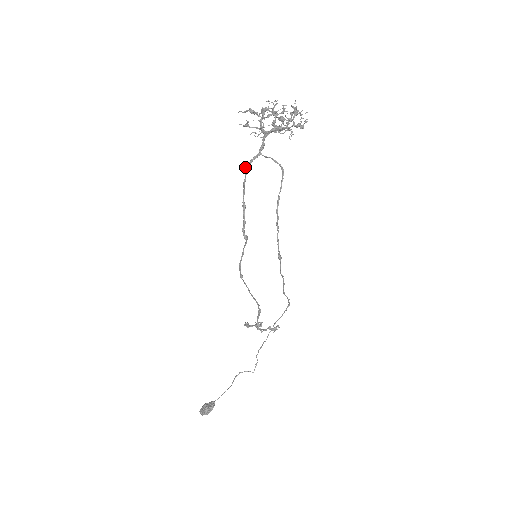
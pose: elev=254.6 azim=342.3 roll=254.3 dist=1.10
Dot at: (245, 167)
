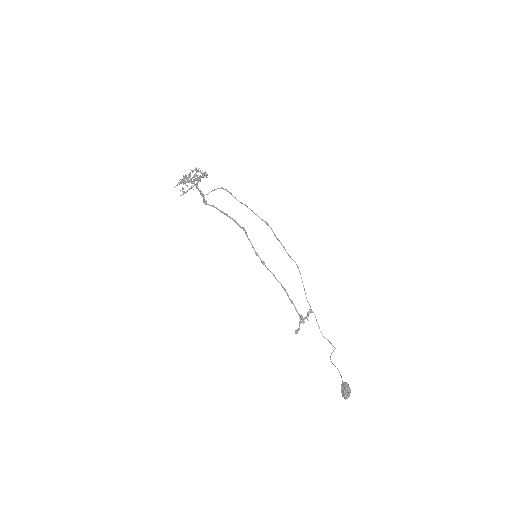
Dot at: (205, 203)
